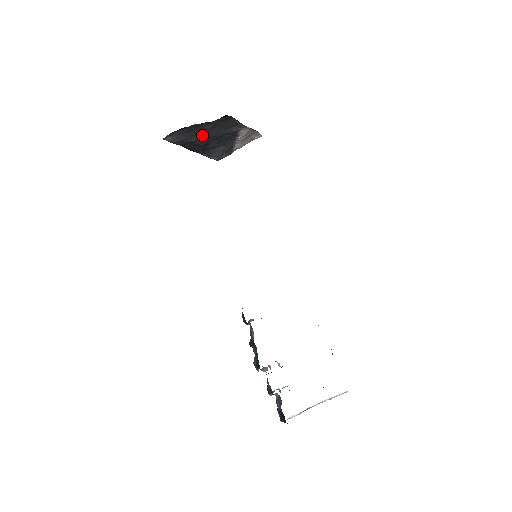
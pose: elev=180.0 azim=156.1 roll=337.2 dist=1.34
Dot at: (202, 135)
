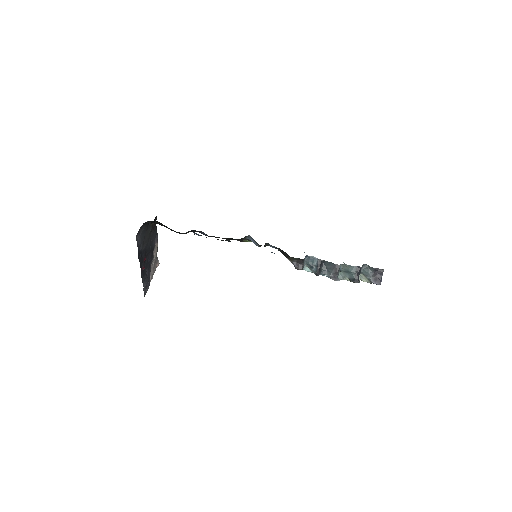
Dot at: (146, 243)
